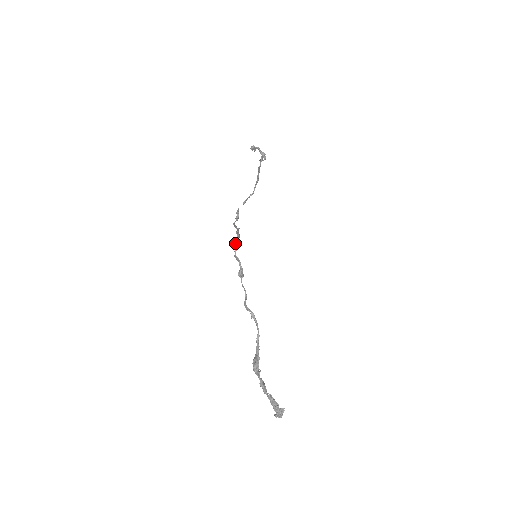
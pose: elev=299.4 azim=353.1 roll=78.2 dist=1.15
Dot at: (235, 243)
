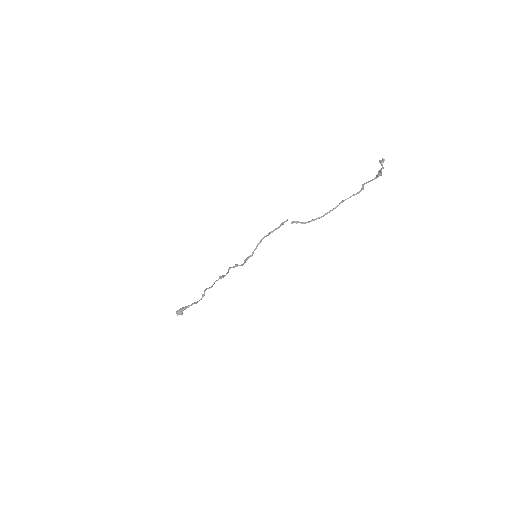
Dot at: (236, 265)
